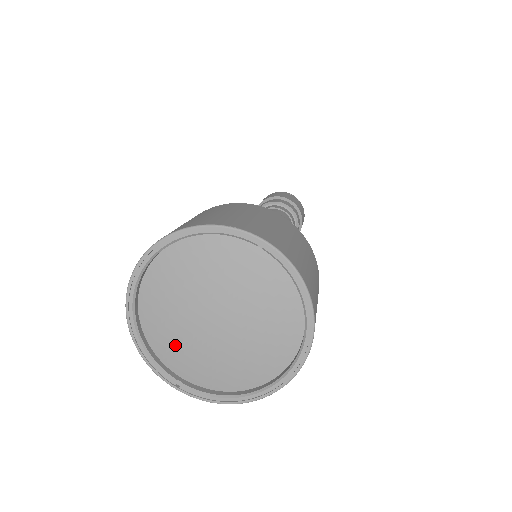
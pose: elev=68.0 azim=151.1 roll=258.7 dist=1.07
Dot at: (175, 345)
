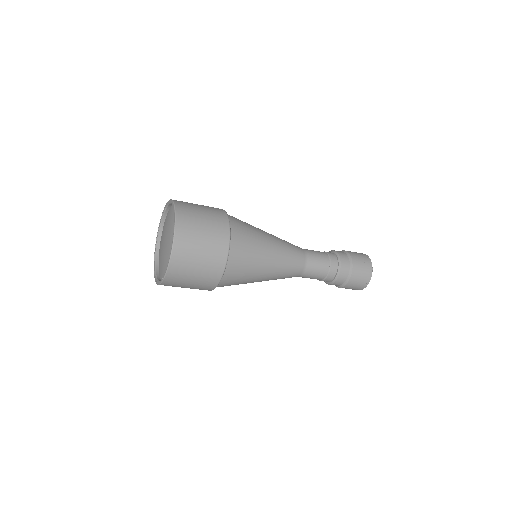
Dot at: (162, 268)
